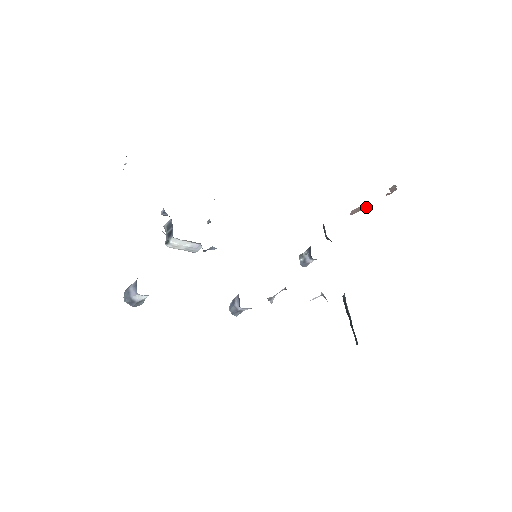
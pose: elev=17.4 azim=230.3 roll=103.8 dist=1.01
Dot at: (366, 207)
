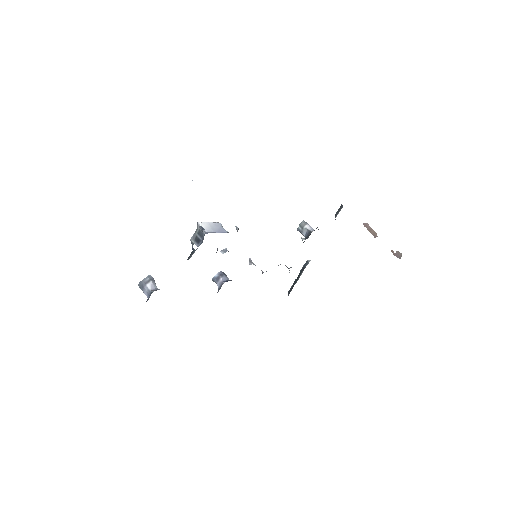
Dot at: (375, 237)
